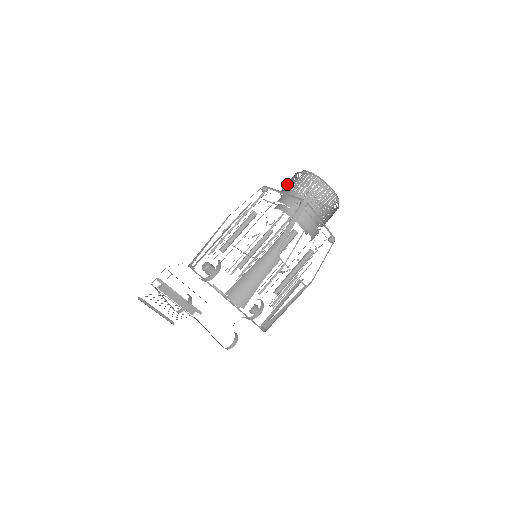
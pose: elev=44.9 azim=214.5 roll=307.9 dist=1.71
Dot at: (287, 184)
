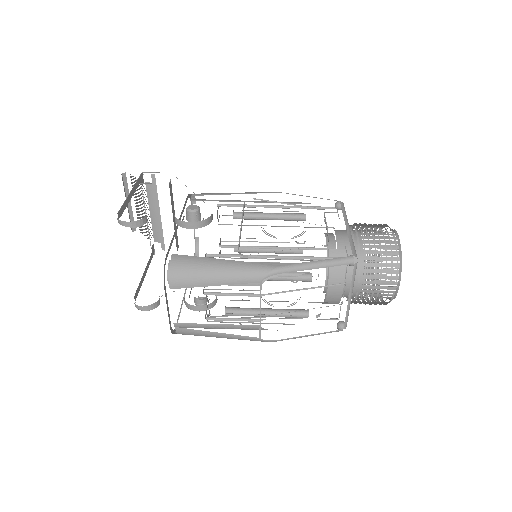
Dot at: (365, 225)
